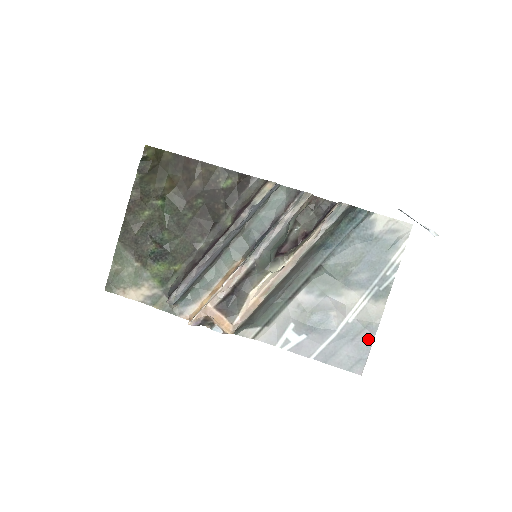
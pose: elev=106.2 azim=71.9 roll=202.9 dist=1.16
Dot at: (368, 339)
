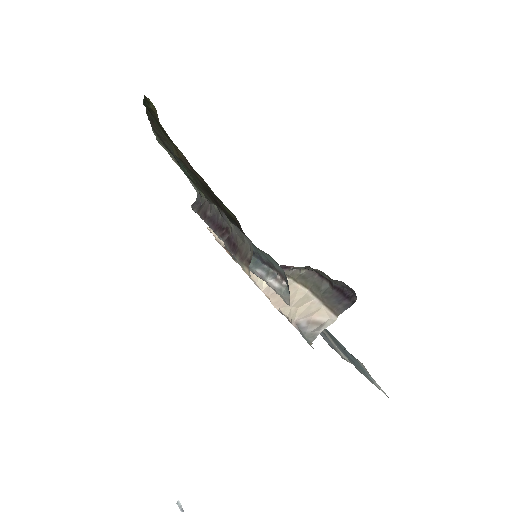
Dot at: (334, 348)
